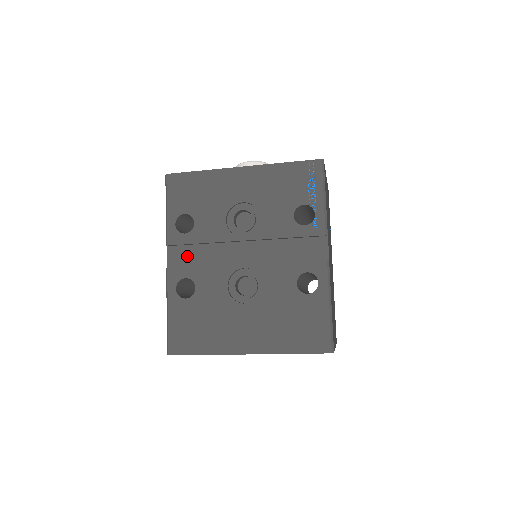
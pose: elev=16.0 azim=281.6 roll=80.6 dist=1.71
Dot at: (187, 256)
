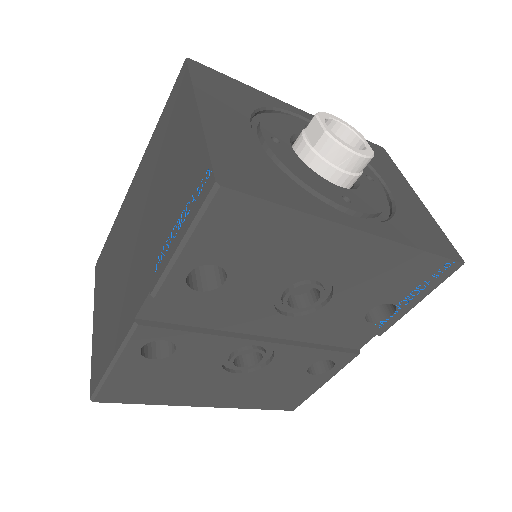
Dot at: (181, 312)
